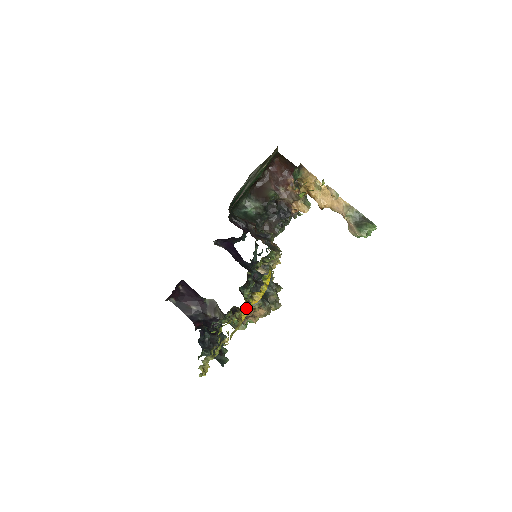
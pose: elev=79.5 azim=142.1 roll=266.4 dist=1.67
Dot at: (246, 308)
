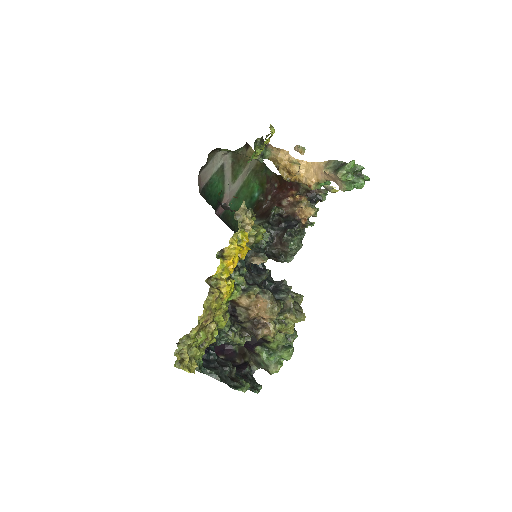
Dot at: (241, 298)
